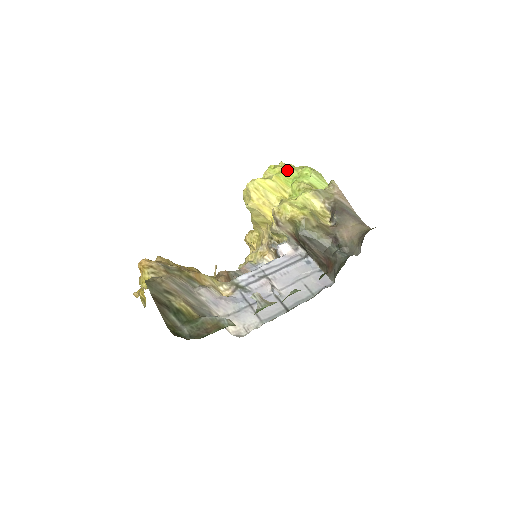
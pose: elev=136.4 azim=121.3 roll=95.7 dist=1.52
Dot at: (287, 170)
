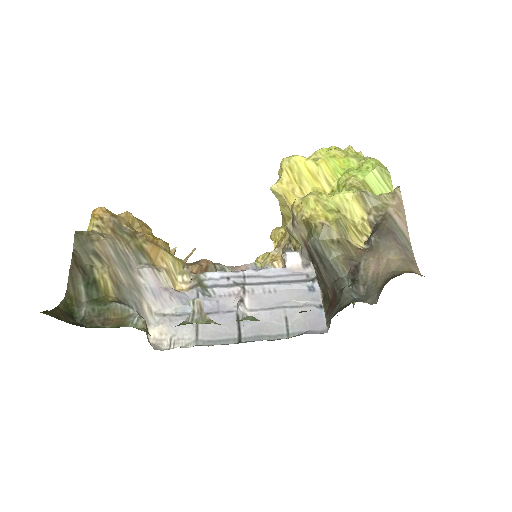
Dot at: (345, 156)
